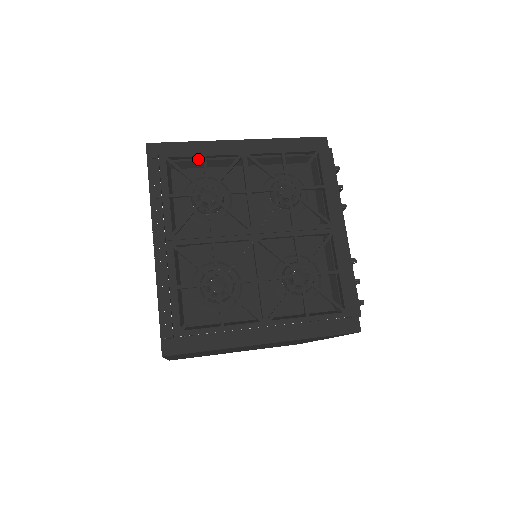
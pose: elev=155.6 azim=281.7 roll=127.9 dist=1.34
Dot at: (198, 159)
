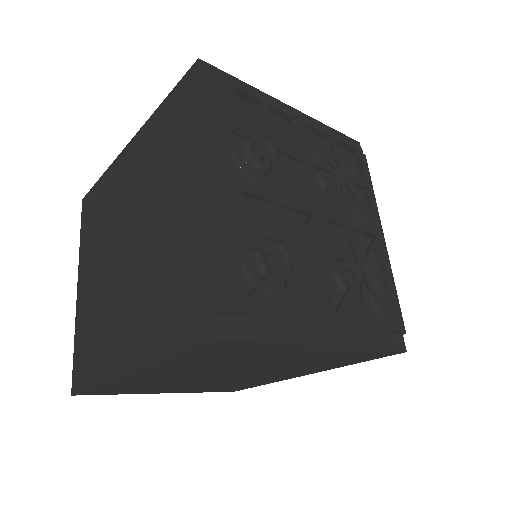
Dot at: (252, 105)
